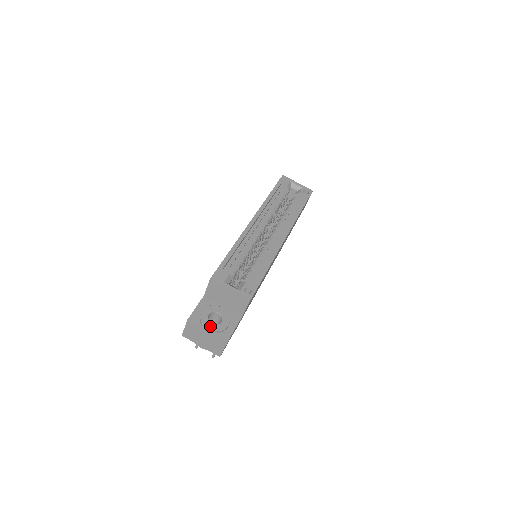
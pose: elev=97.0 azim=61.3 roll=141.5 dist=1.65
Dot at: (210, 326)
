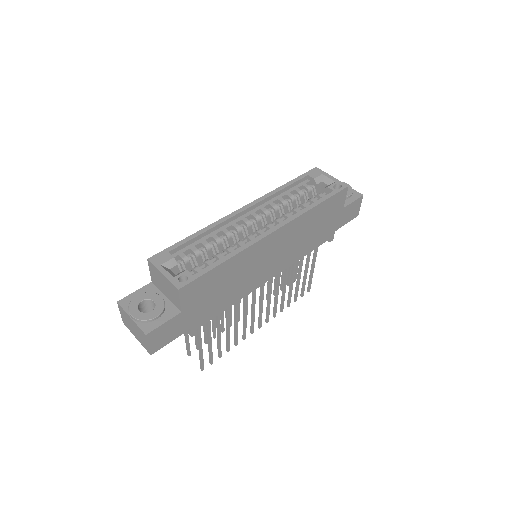
Dot at: (135, 313)
